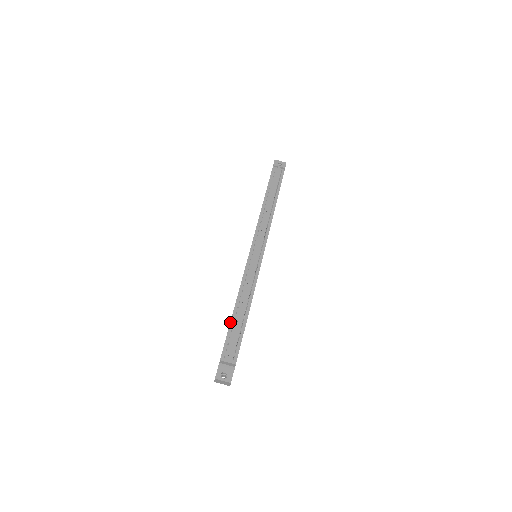
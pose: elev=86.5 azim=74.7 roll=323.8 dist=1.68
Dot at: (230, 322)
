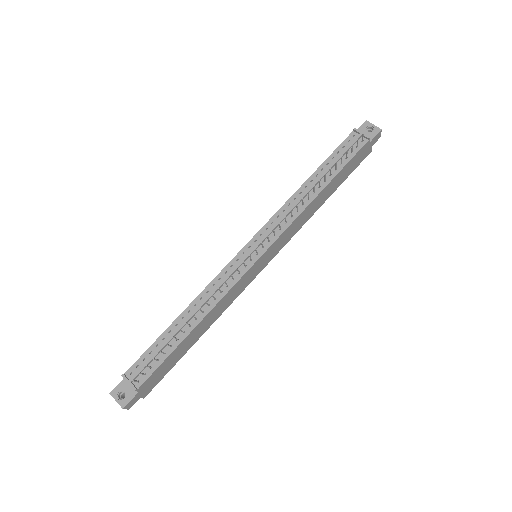
Dot at: (162, 333)
